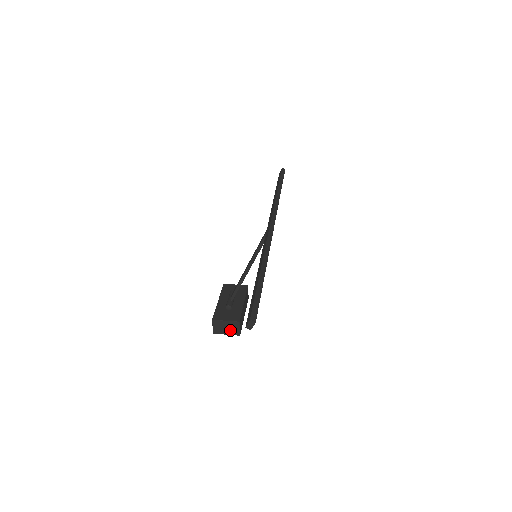
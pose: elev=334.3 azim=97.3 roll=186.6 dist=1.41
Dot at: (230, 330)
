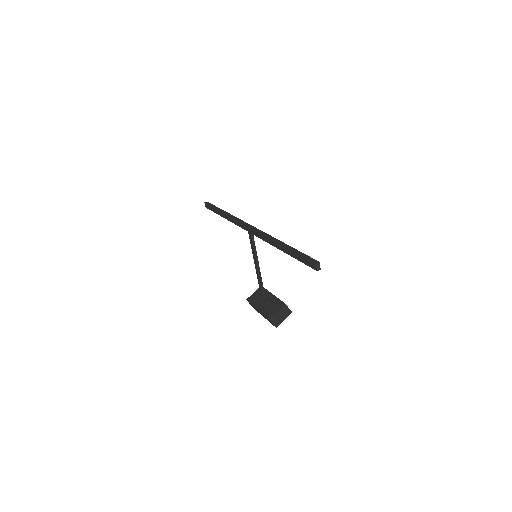
Dot at: (284, 315)
